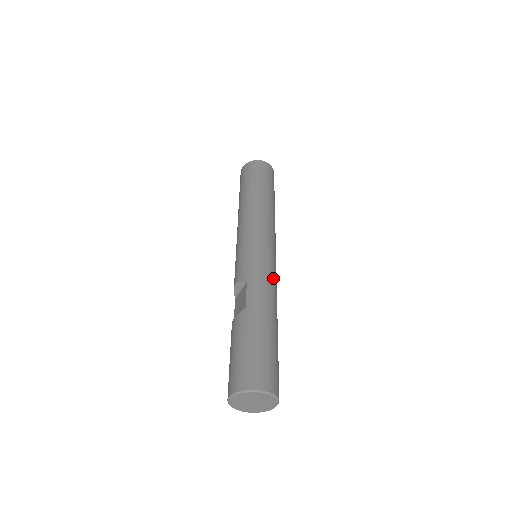
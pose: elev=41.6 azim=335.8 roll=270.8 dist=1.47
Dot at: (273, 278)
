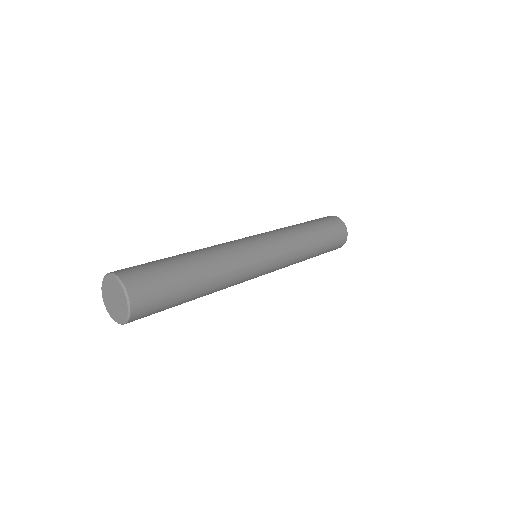
Dot at: (237, 251)
